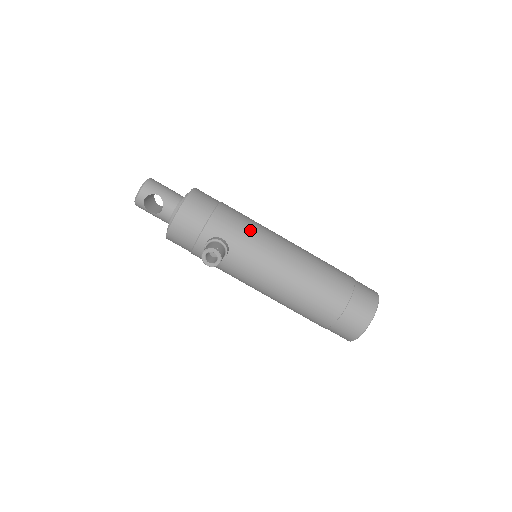
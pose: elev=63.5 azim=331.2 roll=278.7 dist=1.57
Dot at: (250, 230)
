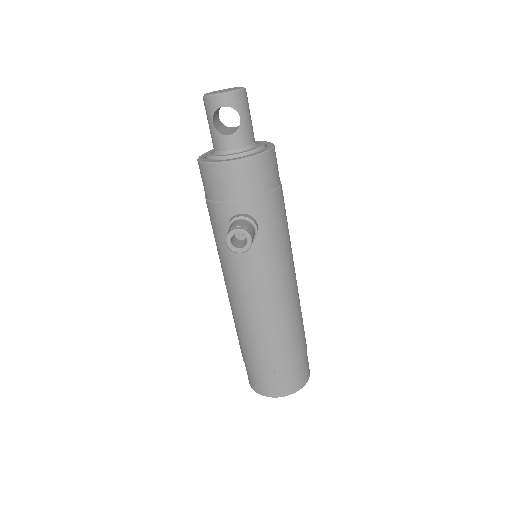
Dot at: (284, 238)
